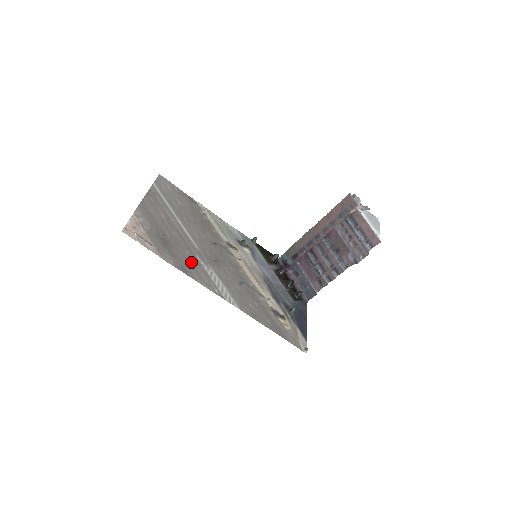
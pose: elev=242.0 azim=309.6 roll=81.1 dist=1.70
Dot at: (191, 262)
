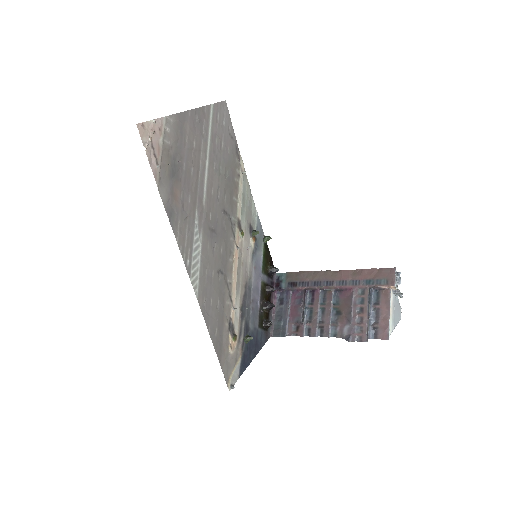
Dot at: (186, 212)
